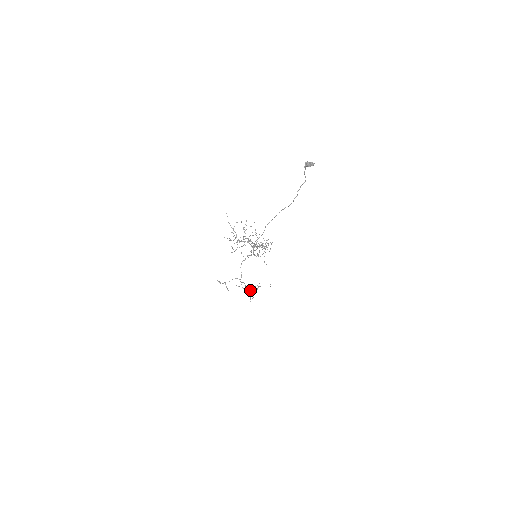
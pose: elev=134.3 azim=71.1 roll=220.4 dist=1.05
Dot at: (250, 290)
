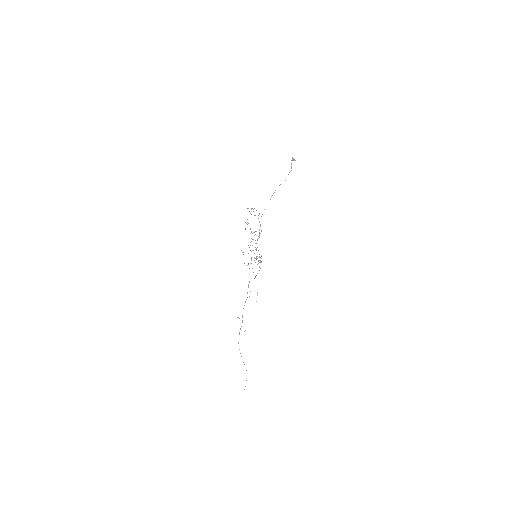
Dot at: occluded
